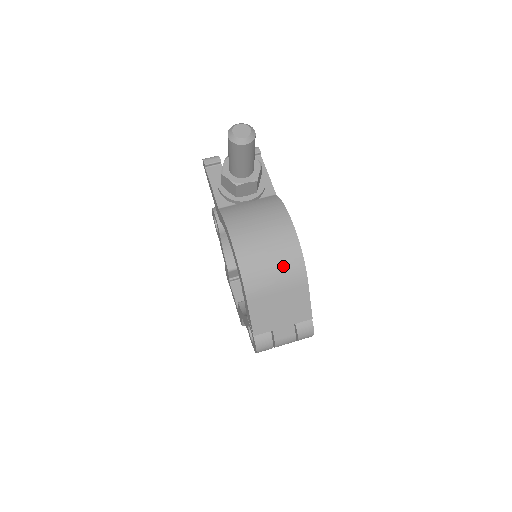
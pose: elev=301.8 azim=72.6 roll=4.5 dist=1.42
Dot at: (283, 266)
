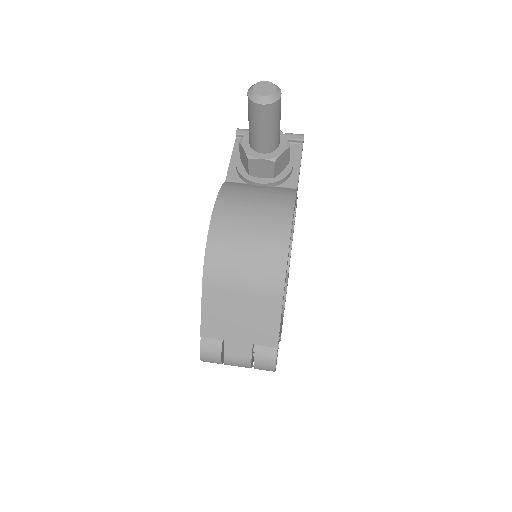
Dot at: (258, 265)
